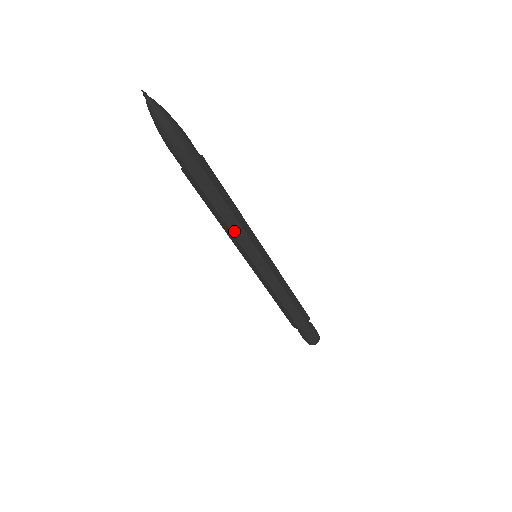
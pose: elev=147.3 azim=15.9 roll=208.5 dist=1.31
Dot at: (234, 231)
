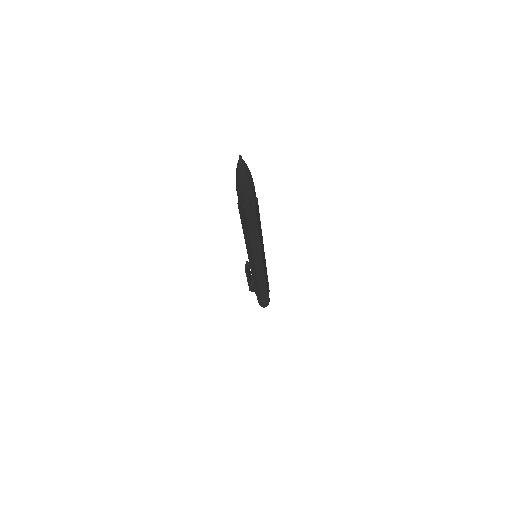
Dot at: (260, 241)
